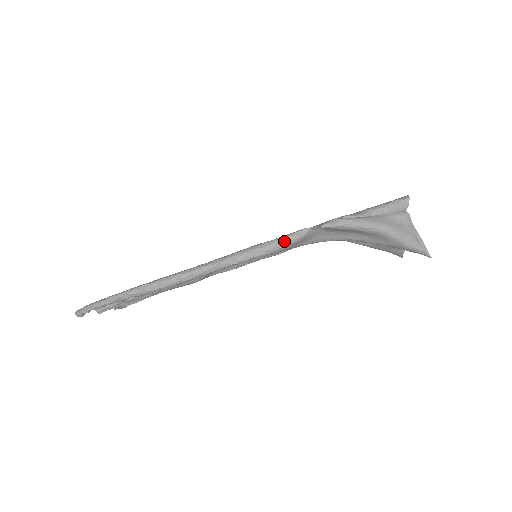
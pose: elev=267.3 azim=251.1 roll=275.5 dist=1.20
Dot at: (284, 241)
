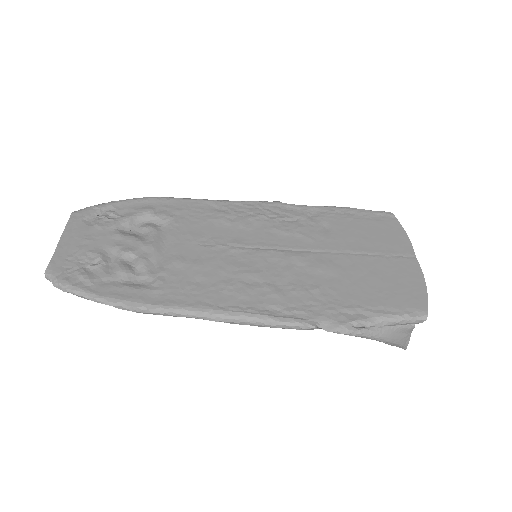
Dot at: (290, 328)
